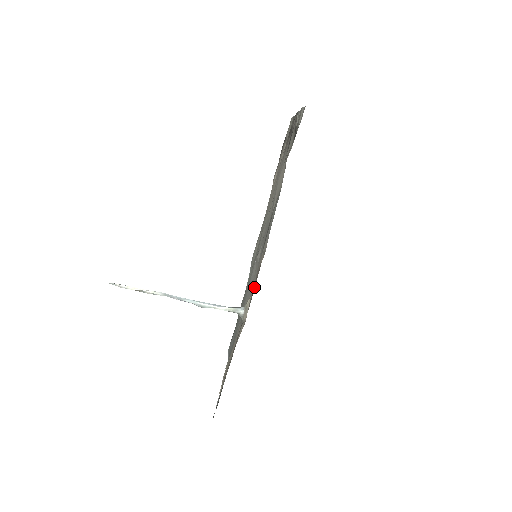
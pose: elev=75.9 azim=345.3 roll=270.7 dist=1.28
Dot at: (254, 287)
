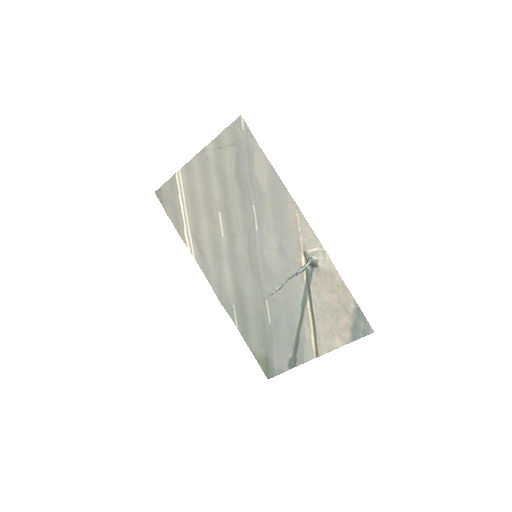
Dot at: (308, 232)
